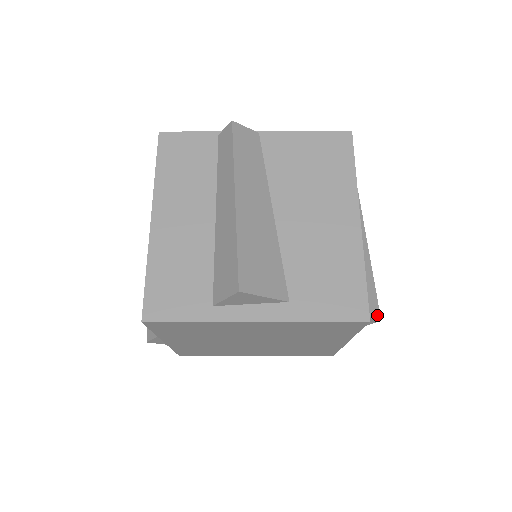
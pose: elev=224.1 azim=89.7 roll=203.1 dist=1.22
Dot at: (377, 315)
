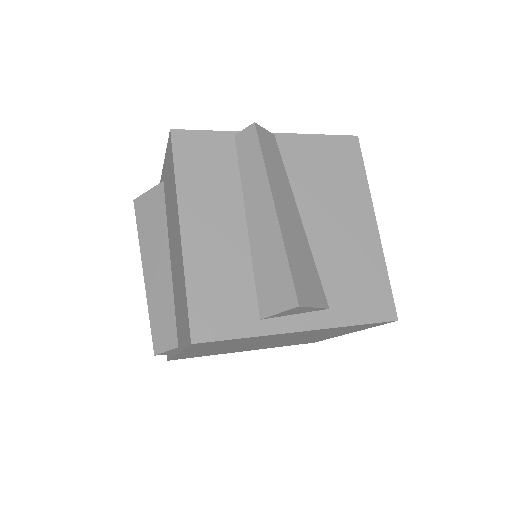
Dot at: occluded
